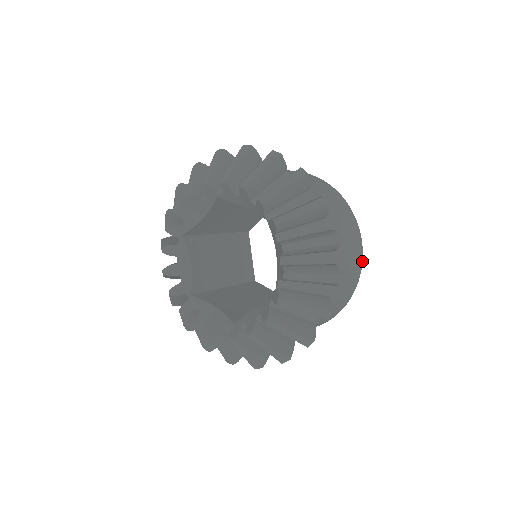
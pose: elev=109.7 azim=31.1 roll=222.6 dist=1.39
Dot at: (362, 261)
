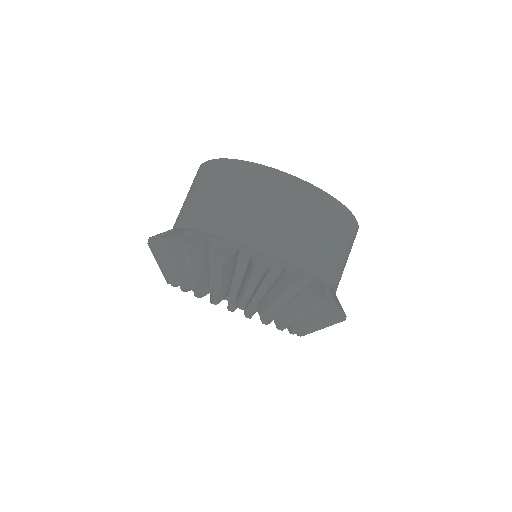
Dot at: (340, 204)
